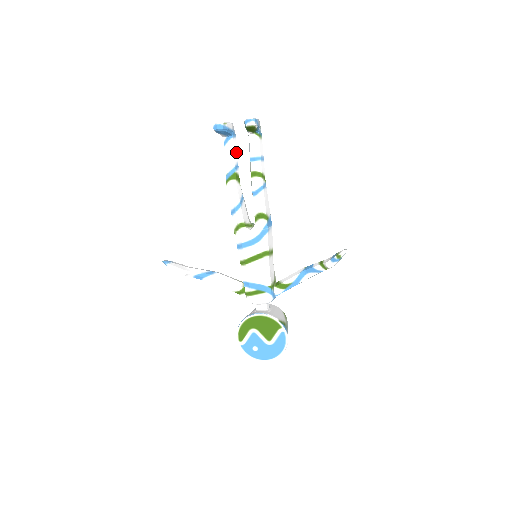
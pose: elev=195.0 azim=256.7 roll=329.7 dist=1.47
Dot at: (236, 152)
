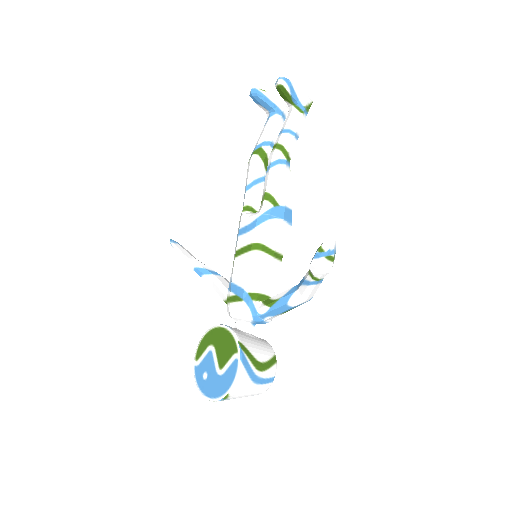
Dot at: (274, 130)
